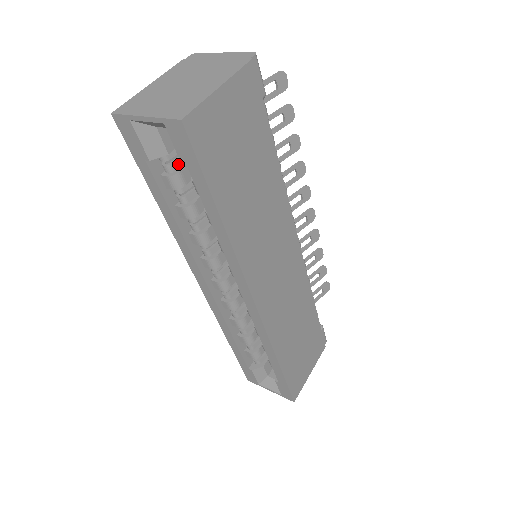
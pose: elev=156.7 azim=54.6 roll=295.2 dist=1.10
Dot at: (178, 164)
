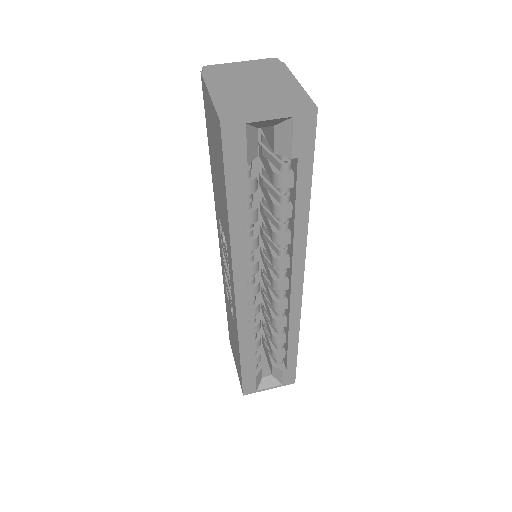
Dot at: (251, 168)
